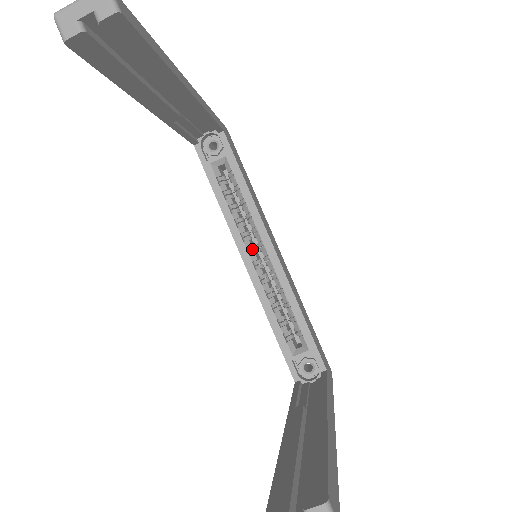
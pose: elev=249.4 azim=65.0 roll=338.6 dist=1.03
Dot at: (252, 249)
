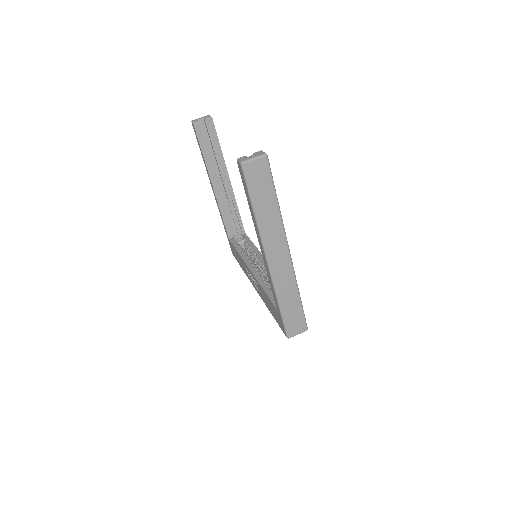
Dot at: occluded
